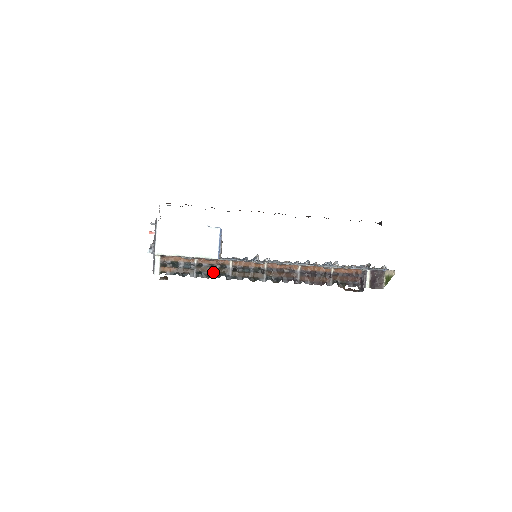
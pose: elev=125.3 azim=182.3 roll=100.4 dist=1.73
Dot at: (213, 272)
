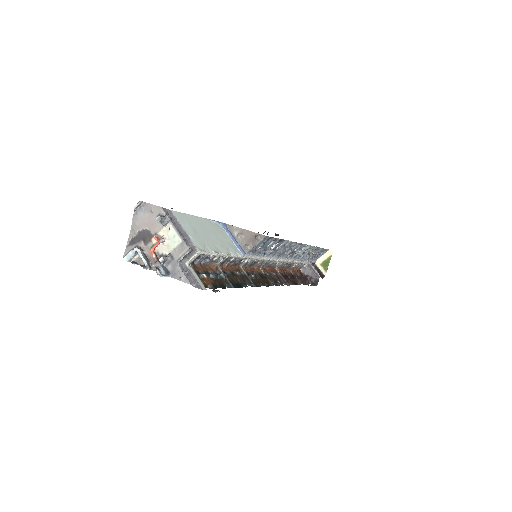
Dot at: (239, 281)
